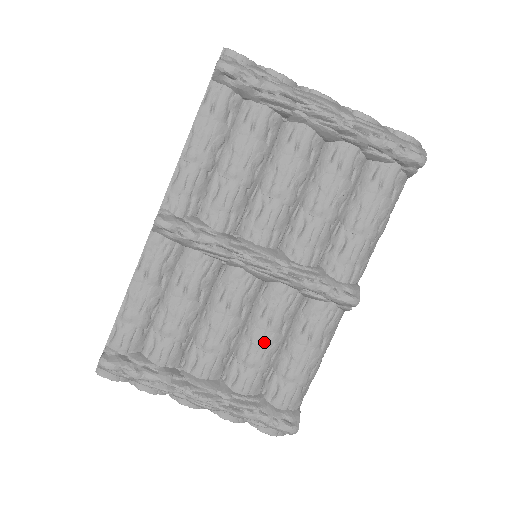
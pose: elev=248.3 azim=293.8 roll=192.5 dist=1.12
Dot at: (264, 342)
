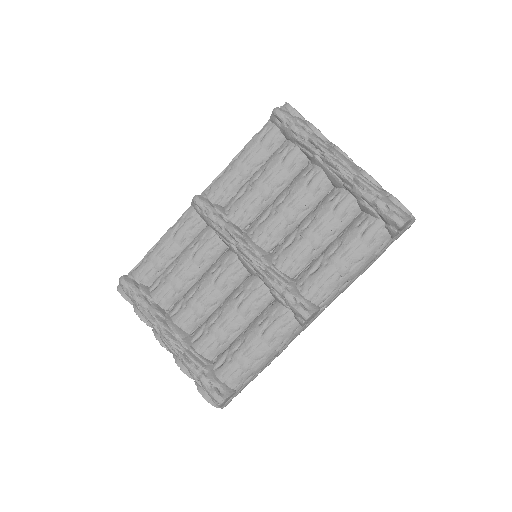
Dot at: (229, 318)
